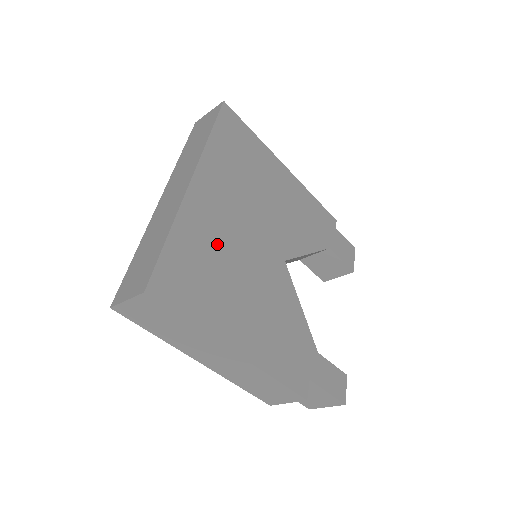
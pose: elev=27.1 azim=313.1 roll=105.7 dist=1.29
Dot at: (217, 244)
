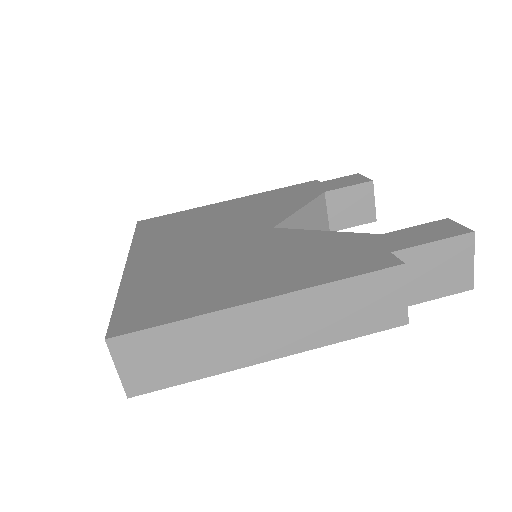
Dot at: (179, 269)
